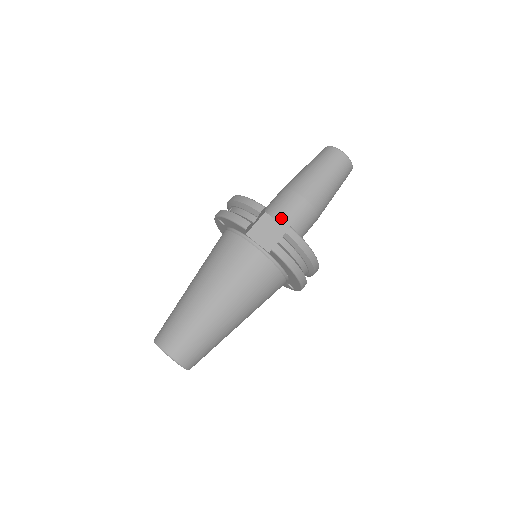
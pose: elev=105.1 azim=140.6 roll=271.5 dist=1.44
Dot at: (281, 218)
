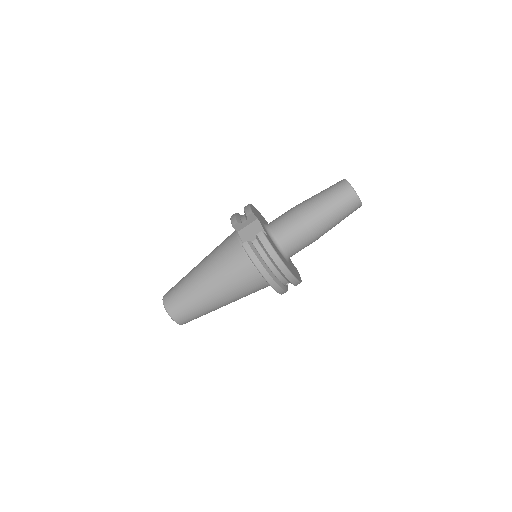
Dot at: (275, 228)
